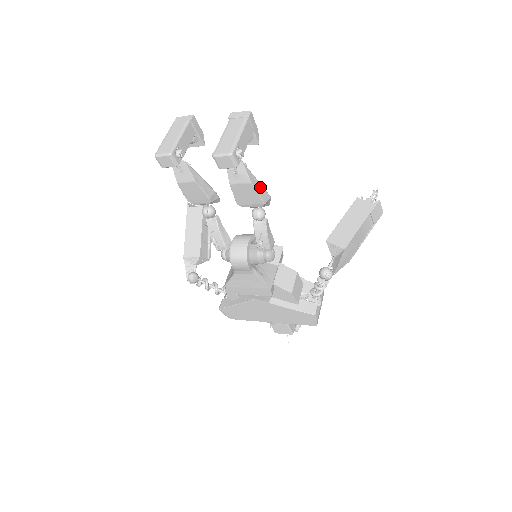
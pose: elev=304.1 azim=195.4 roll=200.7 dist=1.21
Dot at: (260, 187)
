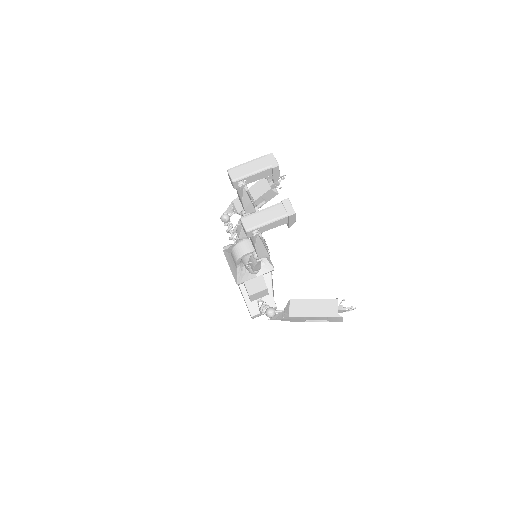
Dot at: (263, 250)
